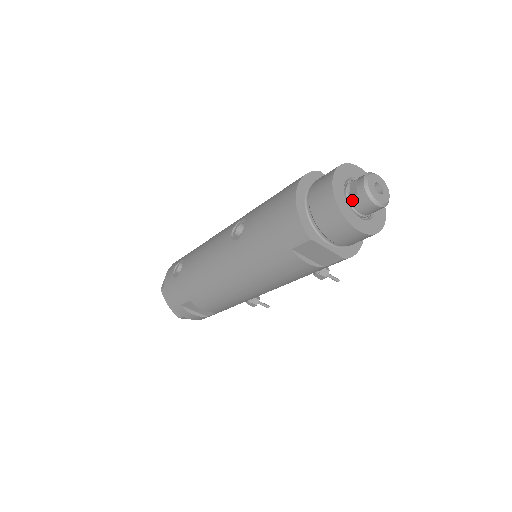
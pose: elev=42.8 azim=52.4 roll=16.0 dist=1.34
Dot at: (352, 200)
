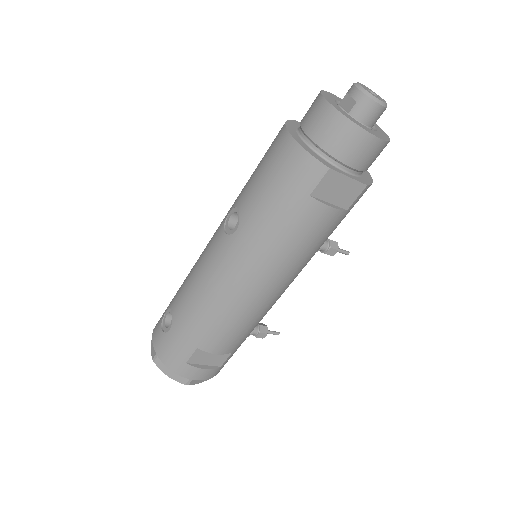
Dot at: (353, 112)
